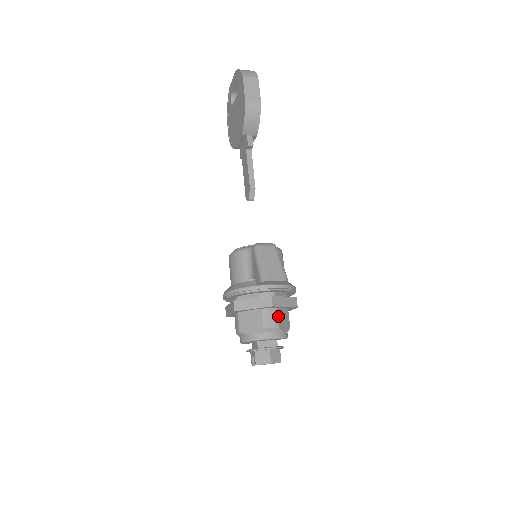
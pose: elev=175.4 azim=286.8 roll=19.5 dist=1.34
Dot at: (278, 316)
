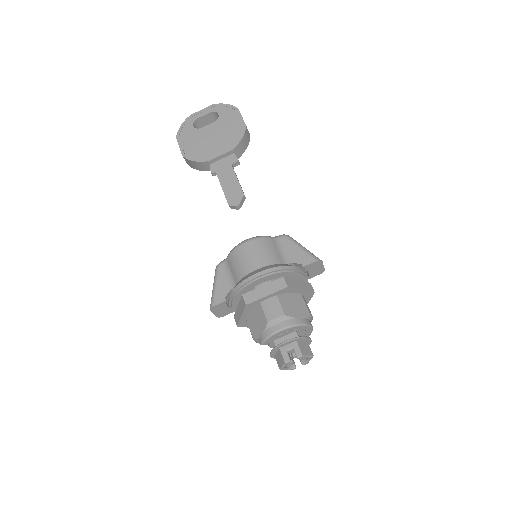
Dot at: occluded
